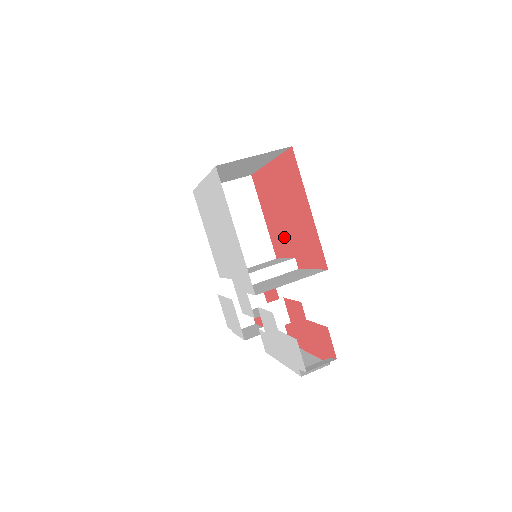
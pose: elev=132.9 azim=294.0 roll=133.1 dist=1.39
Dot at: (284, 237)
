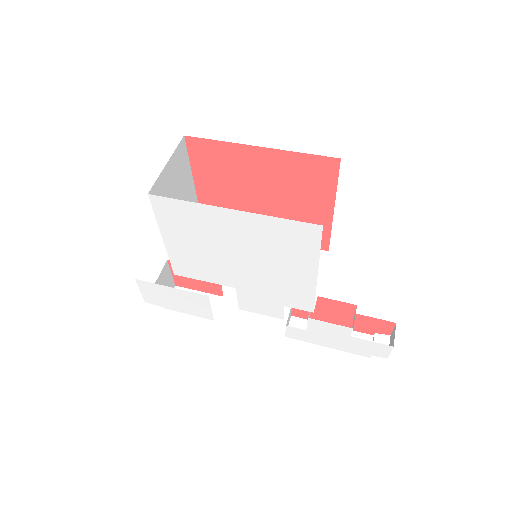
Dot at: occluded
